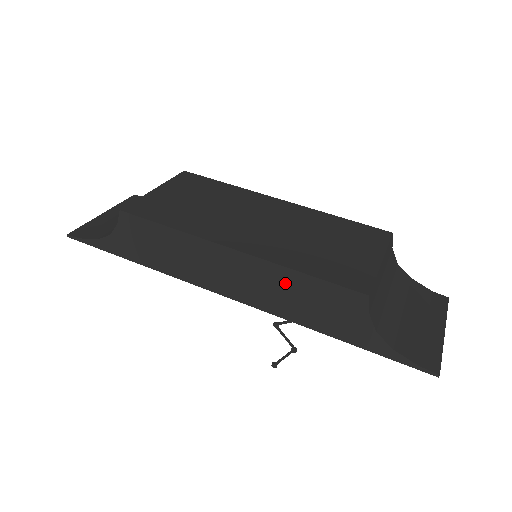
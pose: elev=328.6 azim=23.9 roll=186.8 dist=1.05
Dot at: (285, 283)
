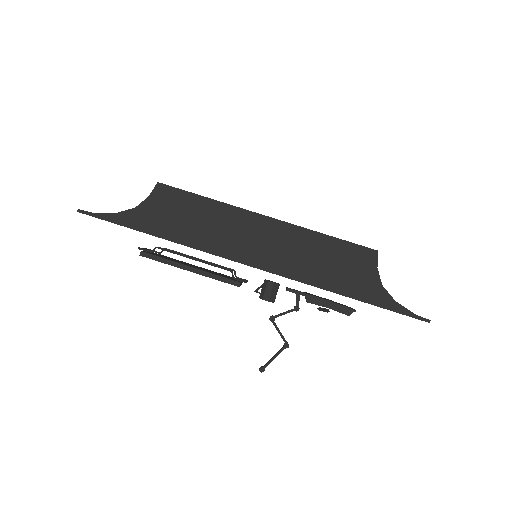
Dot at: (309, 246)
